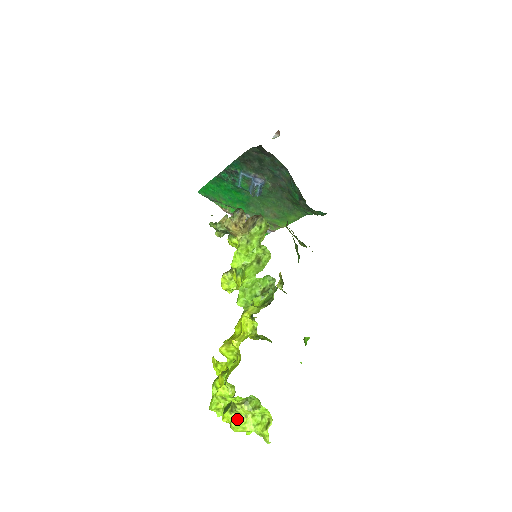
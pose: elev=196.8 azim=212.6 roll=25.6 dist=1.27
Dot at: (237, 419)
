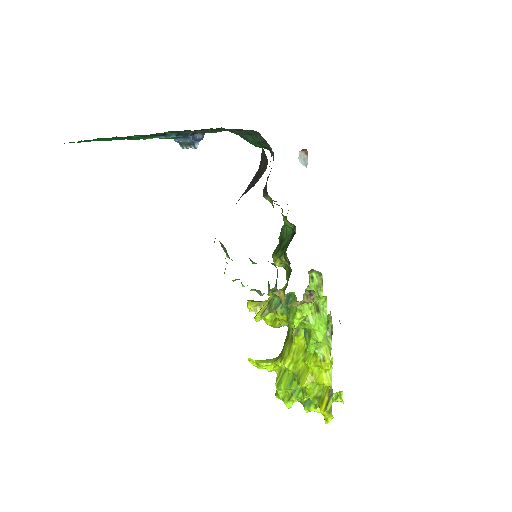
Dot at: occluded
